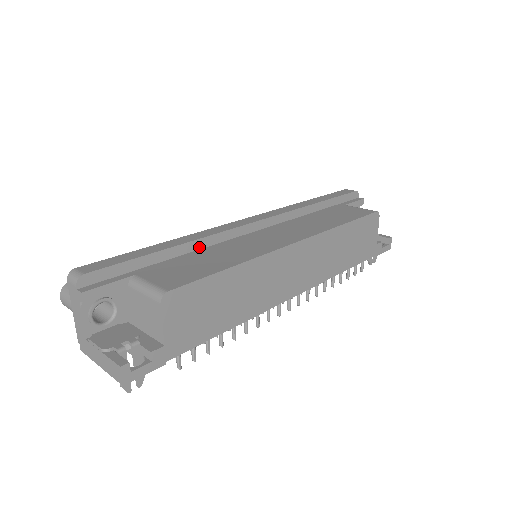
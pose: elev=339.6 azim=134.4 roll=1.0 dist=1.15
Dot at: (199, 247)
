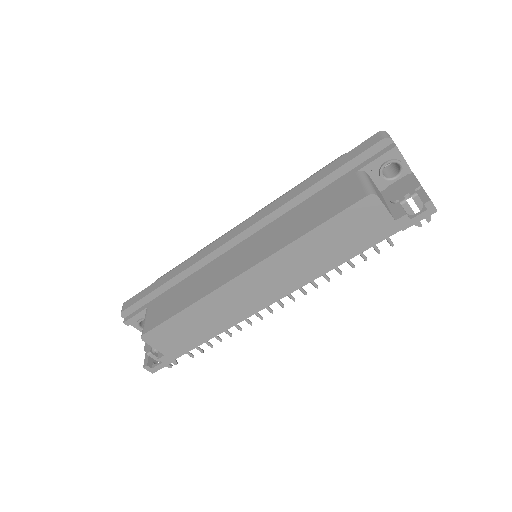
Dot at: (190, 273)
